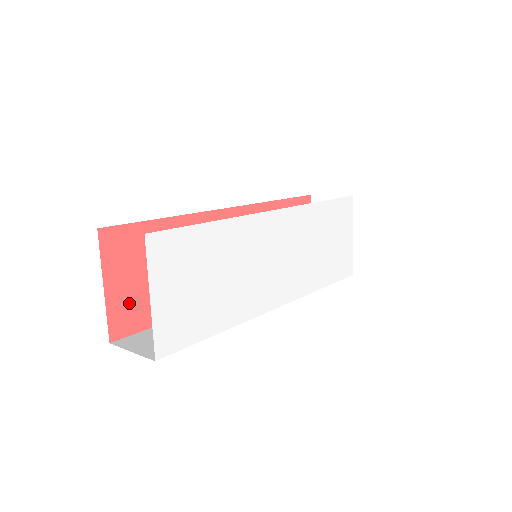
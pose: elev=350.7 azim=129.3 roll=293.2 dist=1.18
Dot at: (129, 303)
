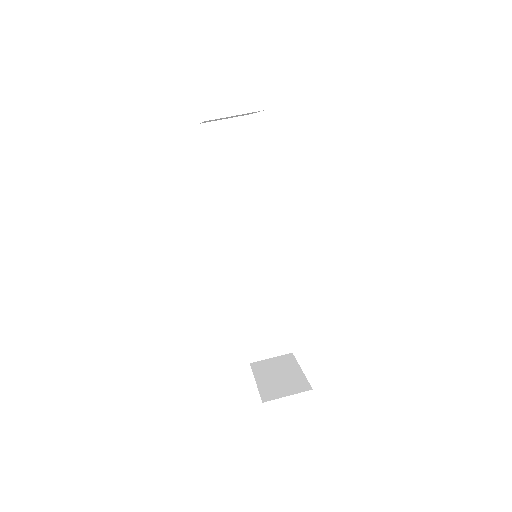
Dot at: occluded
